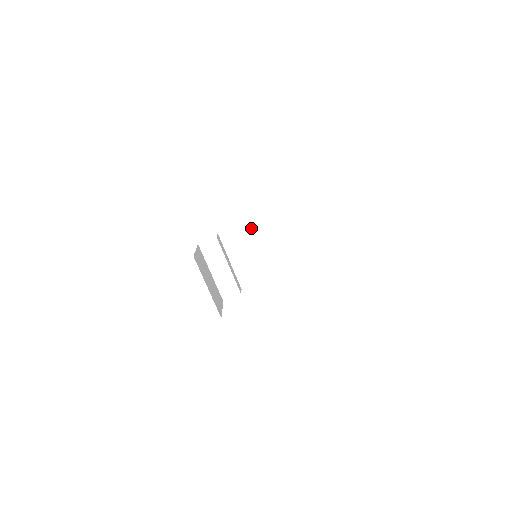
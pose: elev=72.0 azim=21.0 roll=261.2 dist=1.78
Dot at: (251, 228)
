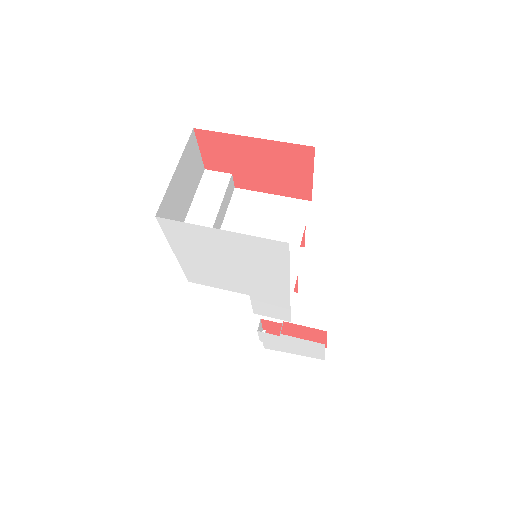
Dot at: (277, 204)
